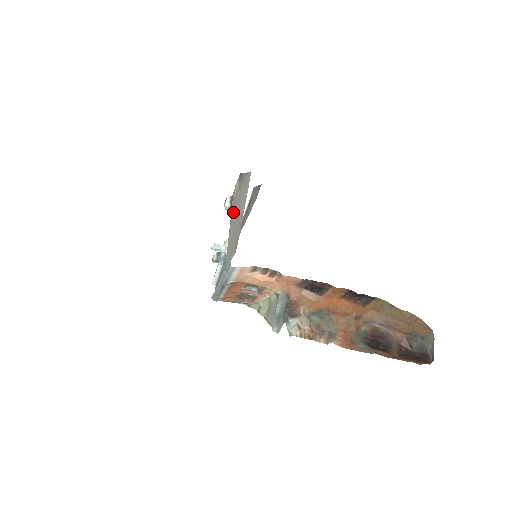
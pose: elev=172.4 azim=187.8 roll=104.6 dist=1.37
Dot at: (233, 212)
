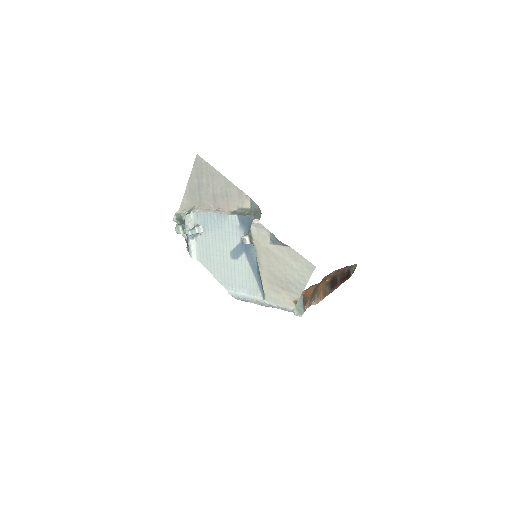
Dot at: (268, 261)
